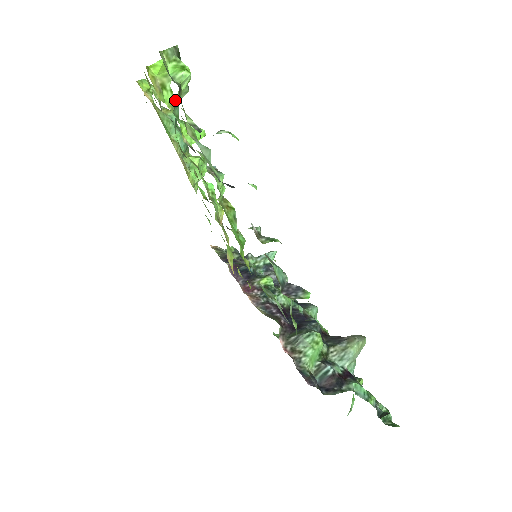
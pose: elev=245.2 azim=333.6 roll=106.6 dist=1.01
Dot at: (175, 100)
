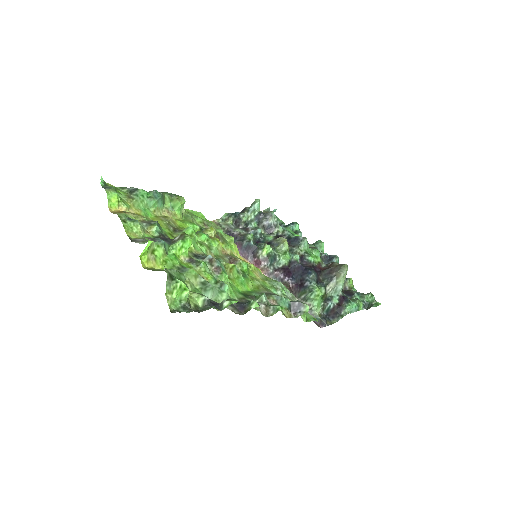
Dot at: (163, 248)
